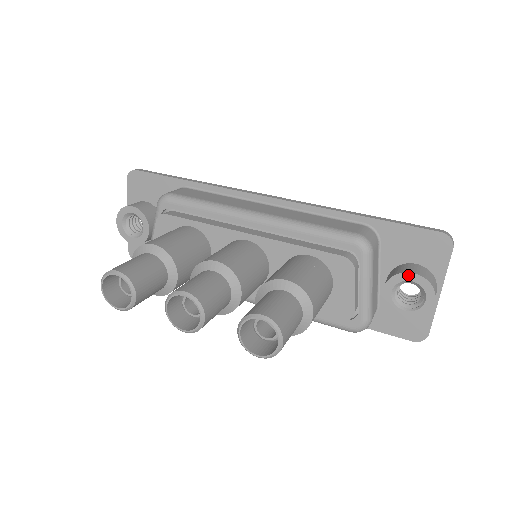
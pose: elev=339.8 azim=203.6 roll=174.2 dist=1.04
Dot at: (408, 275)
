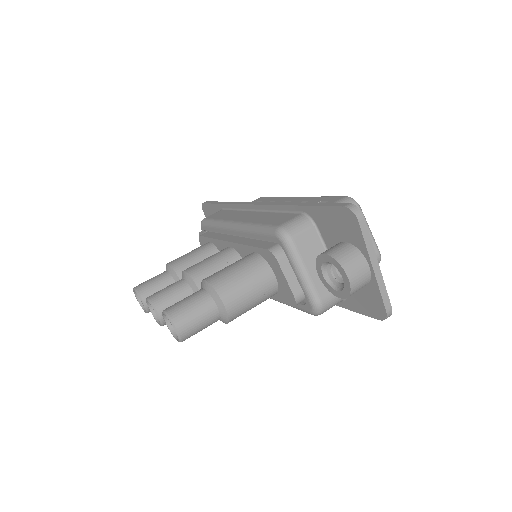
Dot at: (323, 256)
